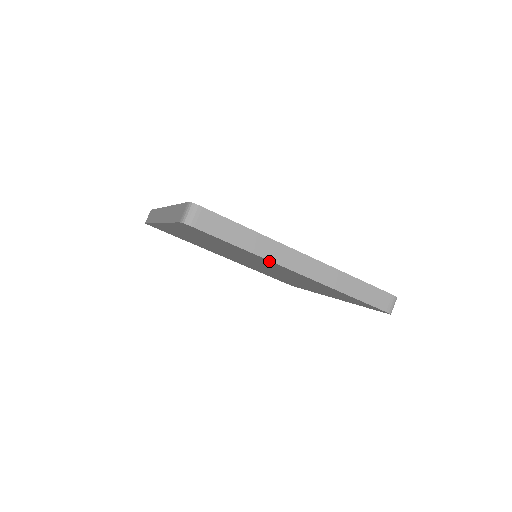
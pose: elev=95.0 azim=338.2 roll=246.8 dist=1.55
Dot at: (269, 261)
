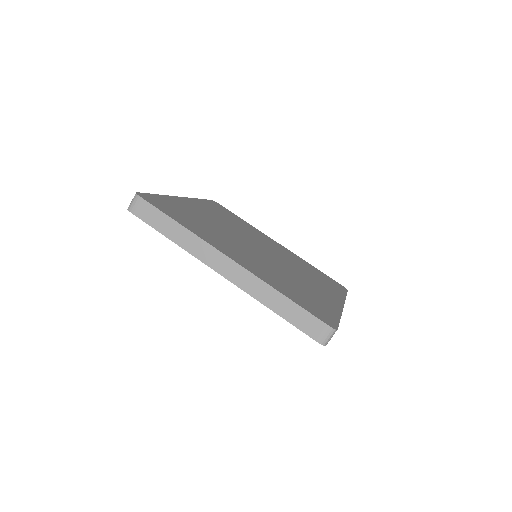
Dot at: occluded
